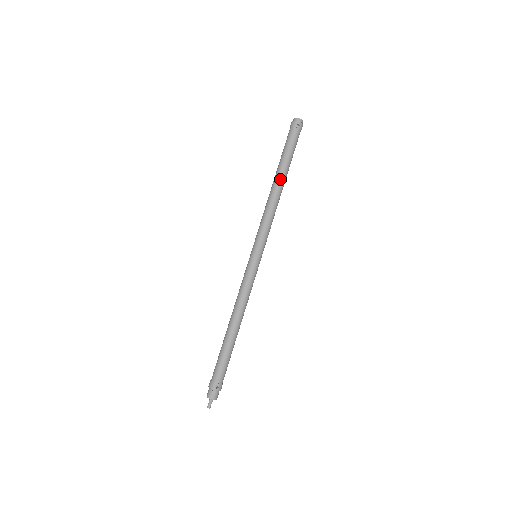
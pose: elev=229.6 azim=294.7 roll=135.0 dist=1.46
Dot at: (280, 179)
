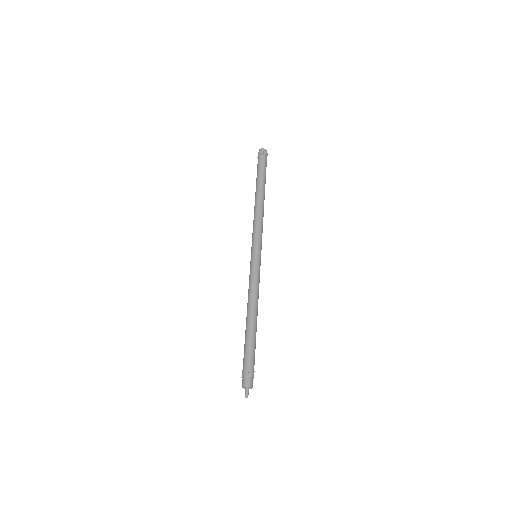
Dot at: (260, 193)
